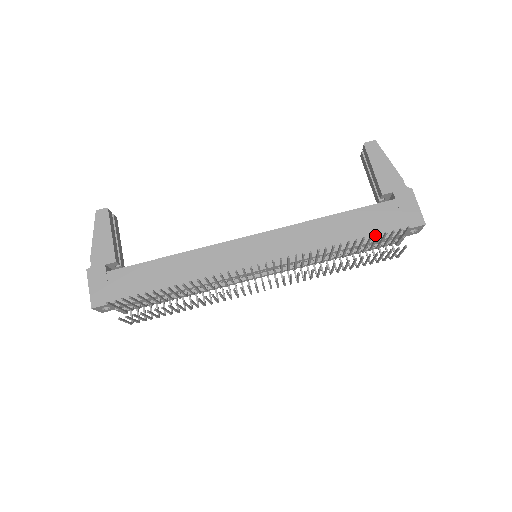
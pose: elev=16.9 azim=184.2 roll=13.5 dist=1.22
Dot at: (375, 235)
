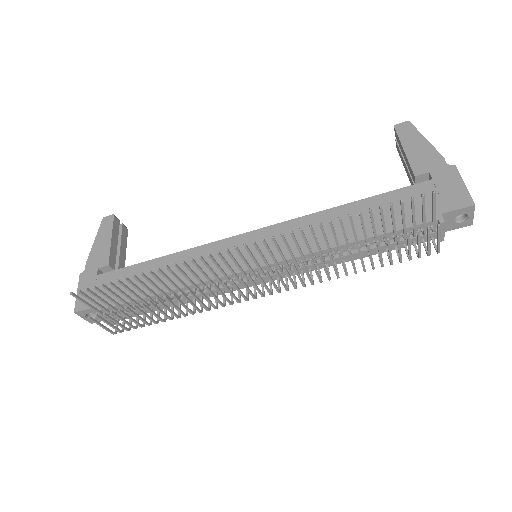
Dot at: occluded
